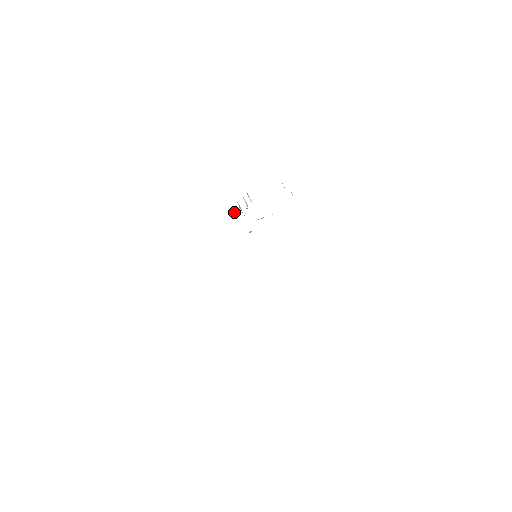
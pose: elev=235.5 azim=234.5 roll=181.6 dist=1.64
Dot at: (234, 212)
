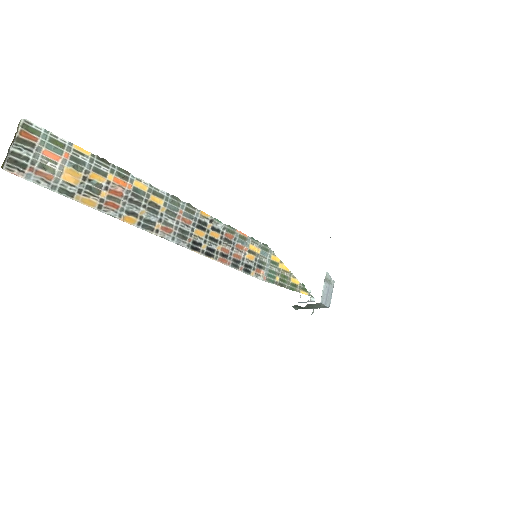
Dot at: occluded
